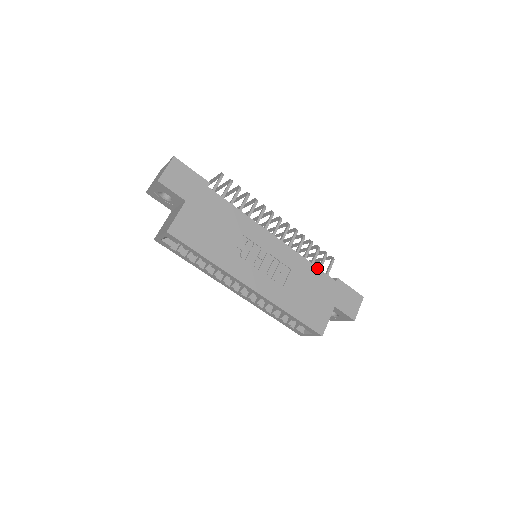
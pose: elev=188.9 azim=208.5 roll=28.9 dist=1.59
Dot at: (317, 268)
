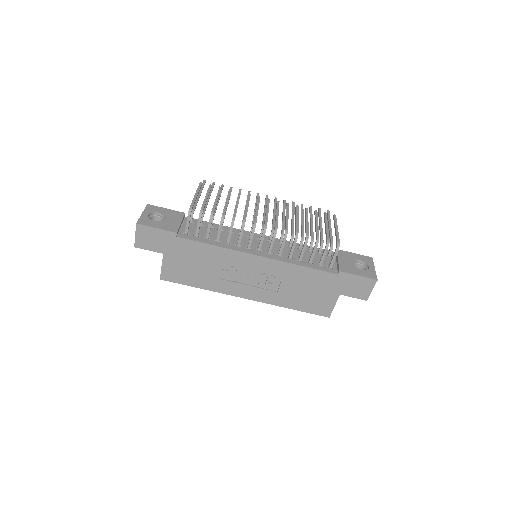
Dot at: (312, 269)
